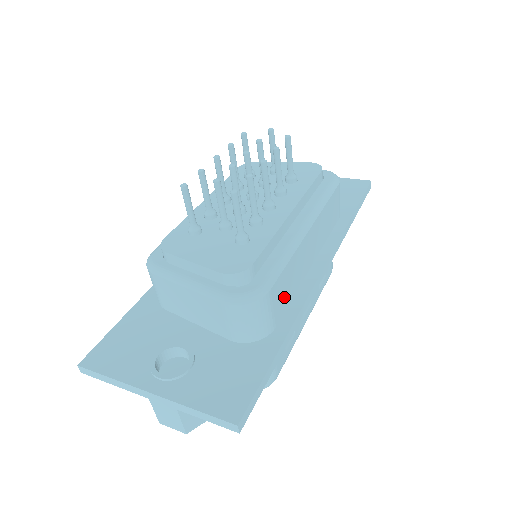
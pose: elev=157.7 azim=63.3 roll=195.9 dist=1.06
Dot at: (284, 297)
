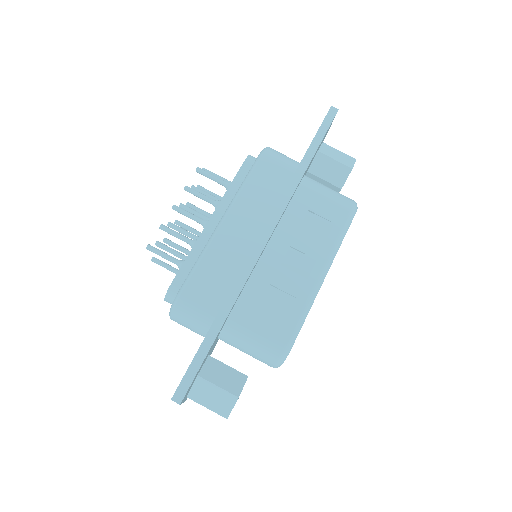
Dot at: (217, 286)
